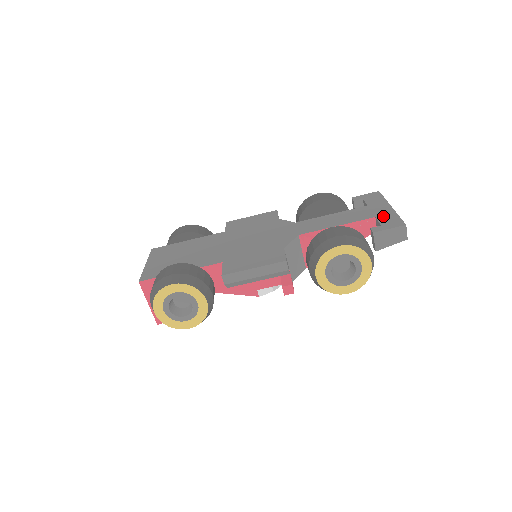
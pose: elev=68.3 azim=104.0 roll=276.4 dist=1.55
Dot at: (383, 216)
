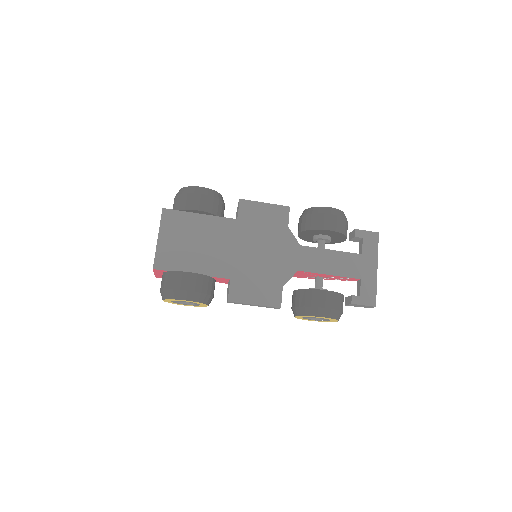
Dot at: (366, 282)
